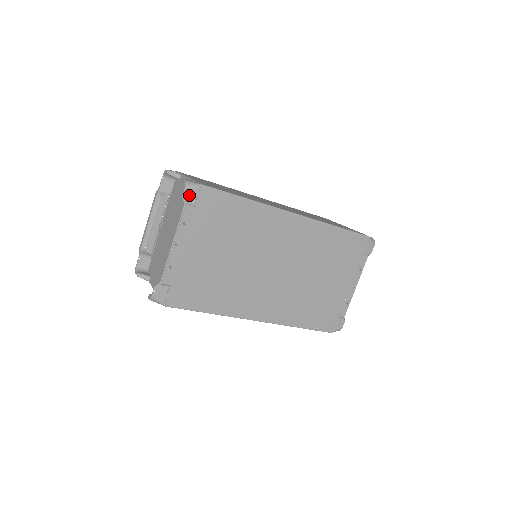
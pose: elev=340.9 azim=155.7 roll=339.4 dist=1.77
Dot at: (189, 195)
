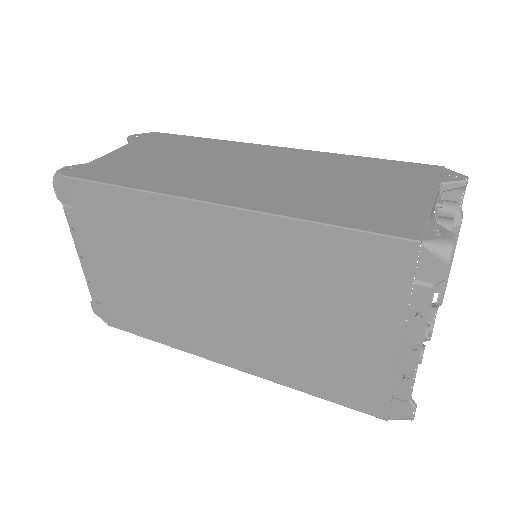
Dot at: (60, 192)
